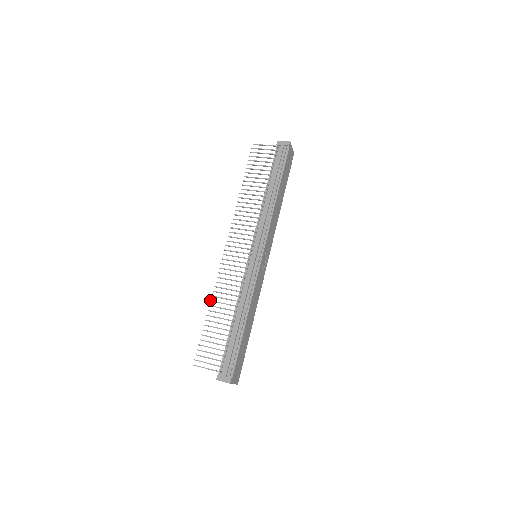
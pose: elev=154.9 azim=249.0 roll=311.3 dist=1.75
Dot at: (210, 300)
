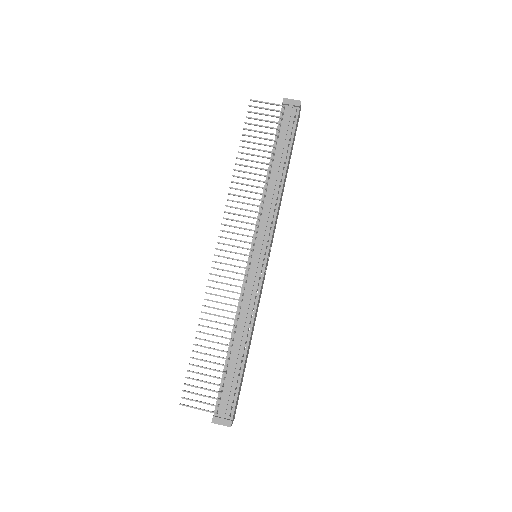
Dot at: occluded
